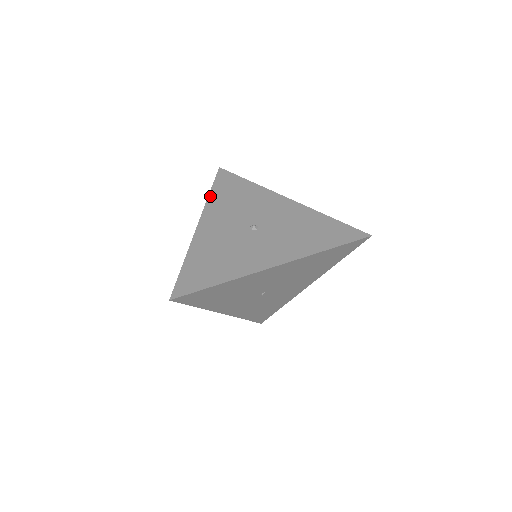
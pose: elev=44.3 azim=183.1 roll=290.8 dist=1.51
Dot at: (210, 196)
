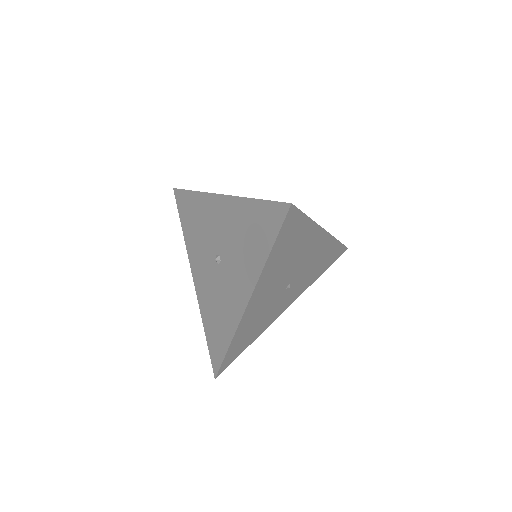
Dot at: (184, 236)
